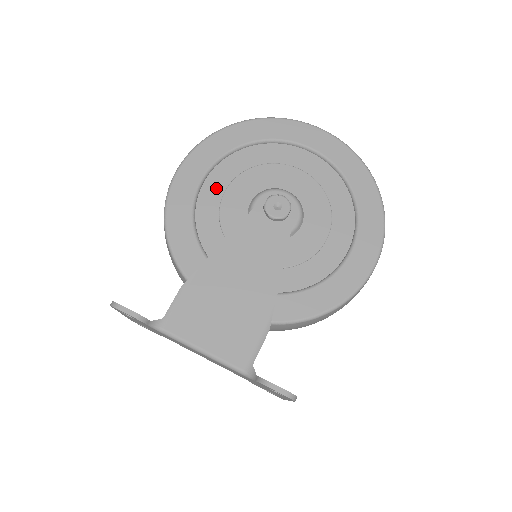
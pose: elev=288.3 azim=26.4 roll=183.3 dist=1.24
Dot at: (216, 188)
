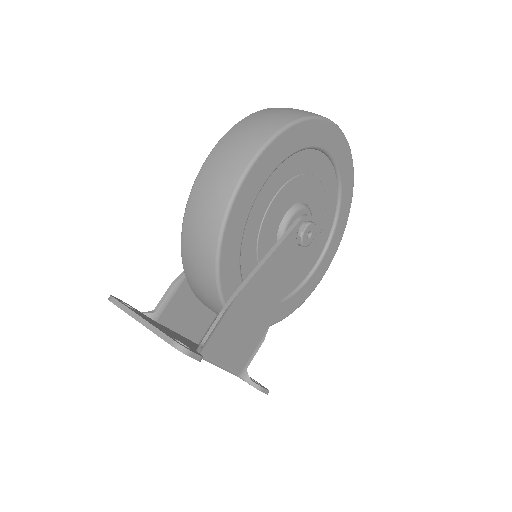
Dot at: (268, 195)
